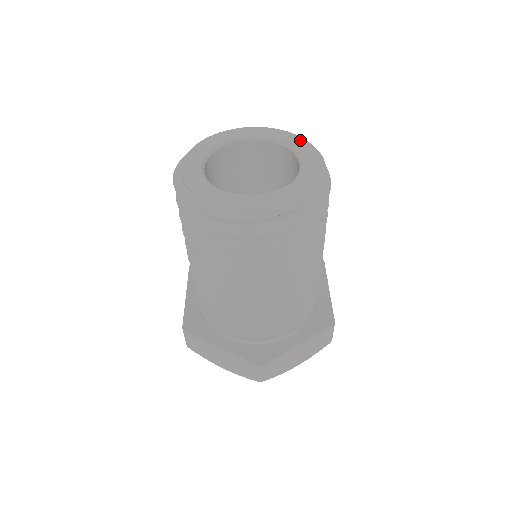
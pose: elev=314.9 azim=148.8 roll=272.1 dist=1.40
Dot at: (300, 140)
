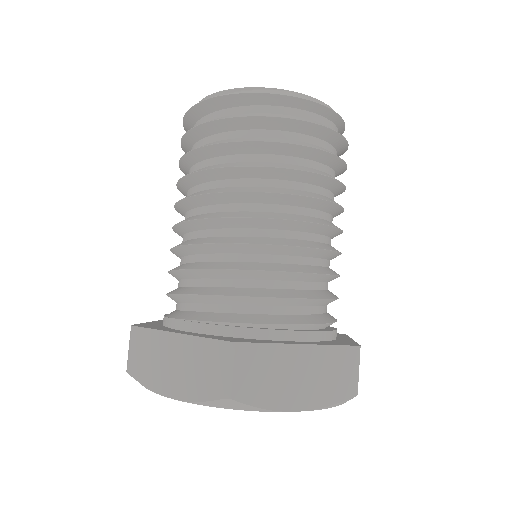
Dot at: occluded
